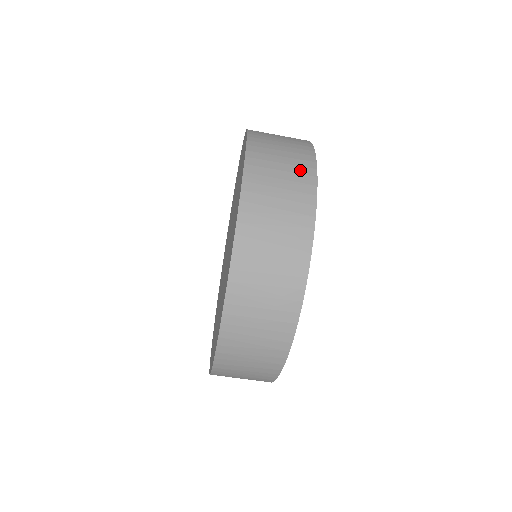
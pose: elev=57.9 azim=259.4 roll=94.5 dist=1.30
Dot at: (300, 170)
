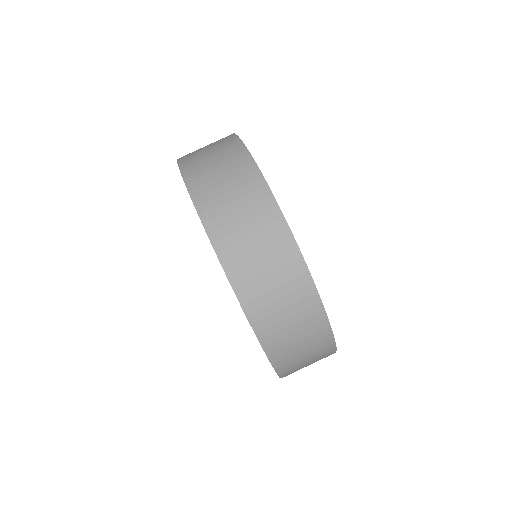
Dot at: (237, 165)
